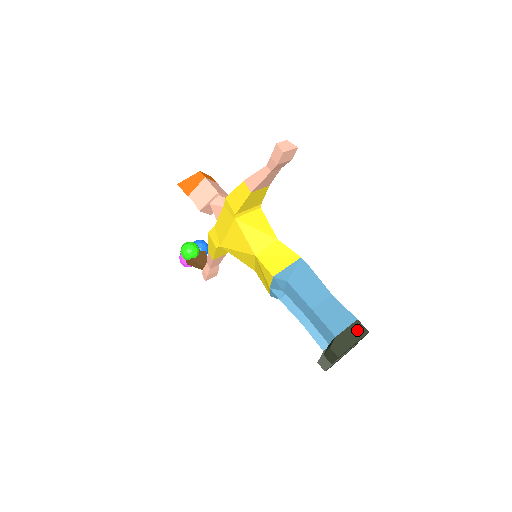
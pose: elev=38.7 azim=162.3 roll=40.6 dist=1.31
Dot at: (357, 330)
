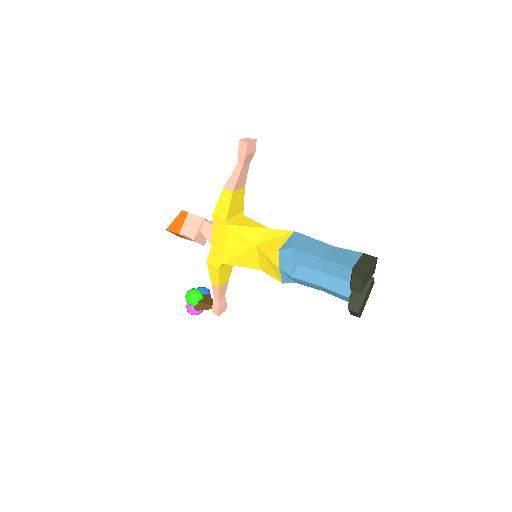
Dot at: (367, 259)
